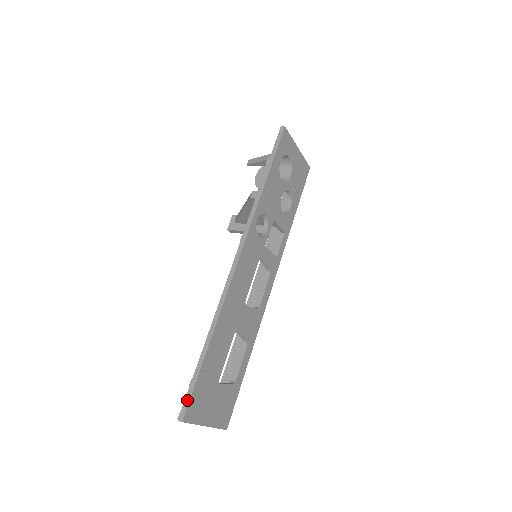
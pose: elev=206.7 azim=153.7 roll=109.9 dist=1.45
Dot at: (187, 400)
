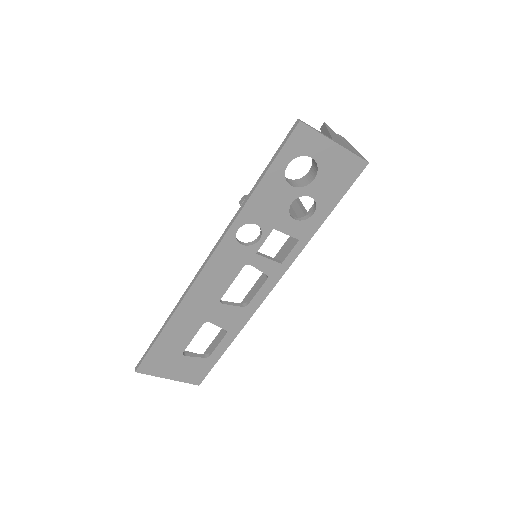
Dot at: (142, 359)
